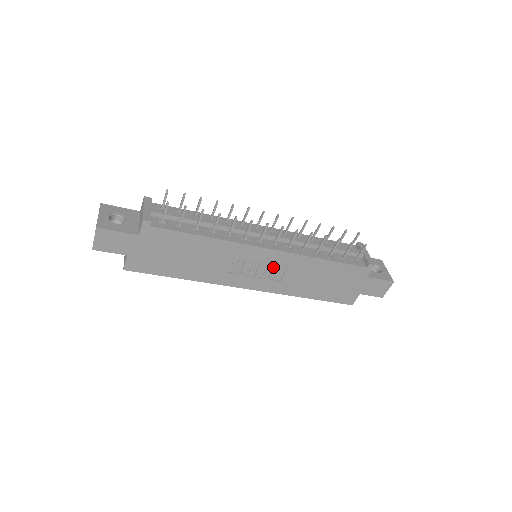
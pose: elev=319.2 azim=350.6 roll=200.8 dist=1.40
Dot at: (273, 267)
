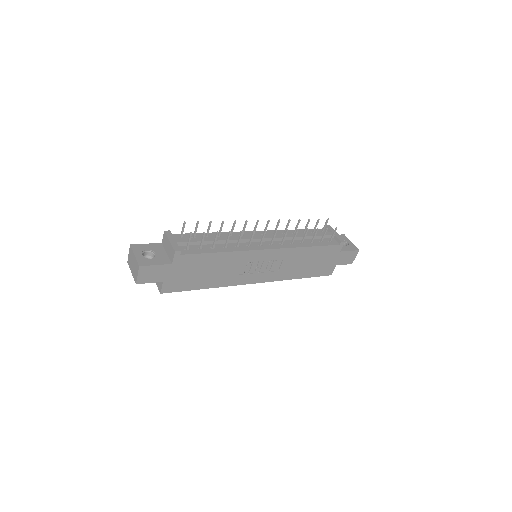
Dot at: (272, 262)
